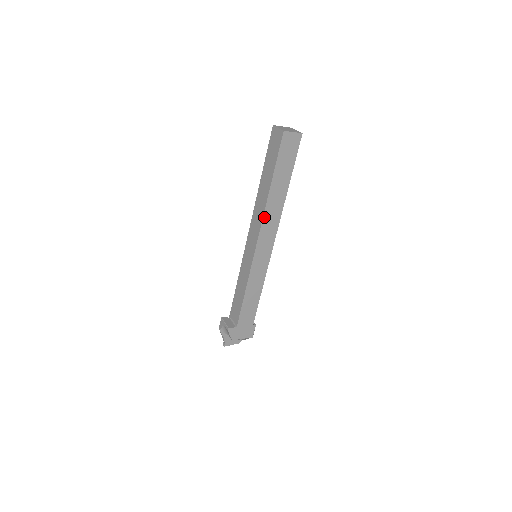
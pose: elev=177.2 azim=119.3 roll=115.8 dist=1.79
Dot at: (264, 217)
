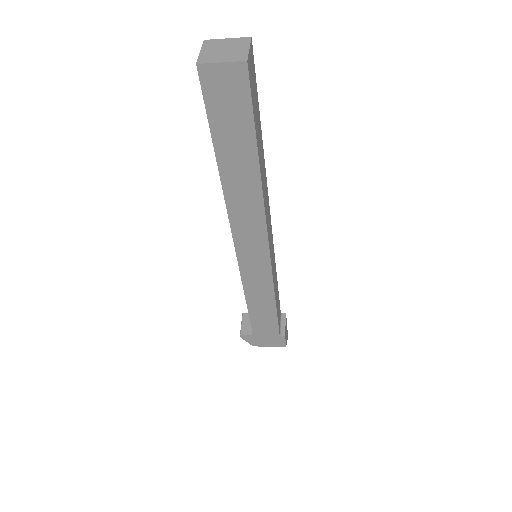
Dot at: (230, 214)
